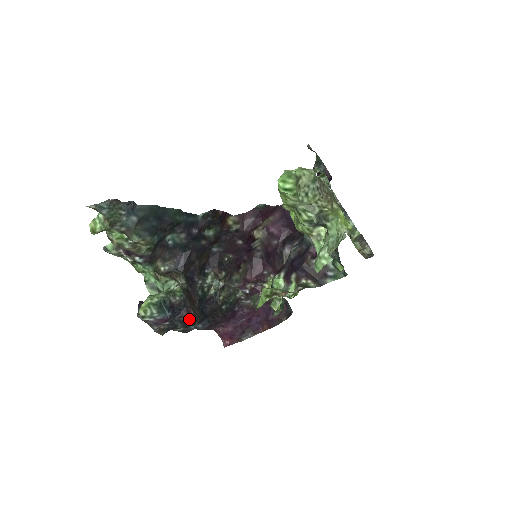
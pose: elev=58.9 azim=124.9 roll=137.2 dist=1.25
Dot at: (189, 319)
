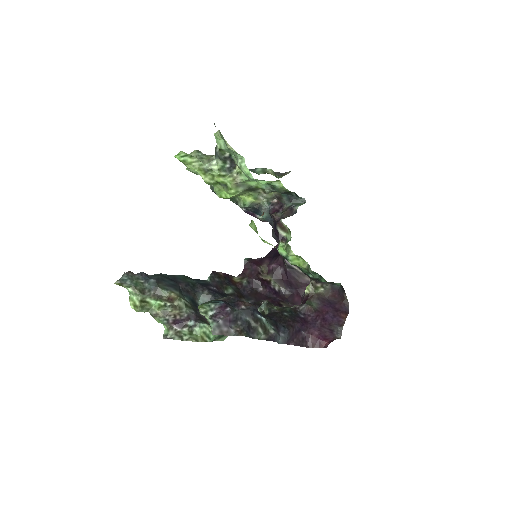
Dot at: (248, 306)
